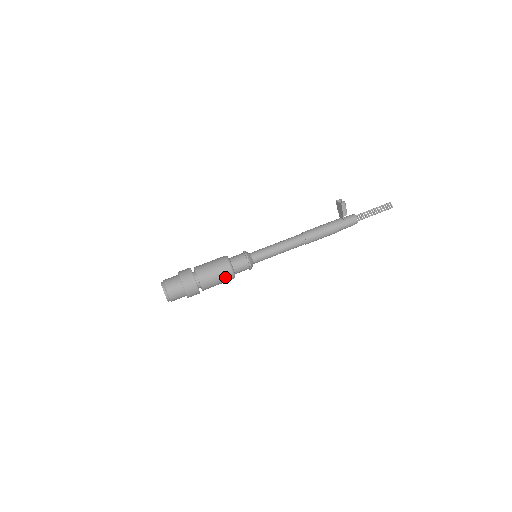
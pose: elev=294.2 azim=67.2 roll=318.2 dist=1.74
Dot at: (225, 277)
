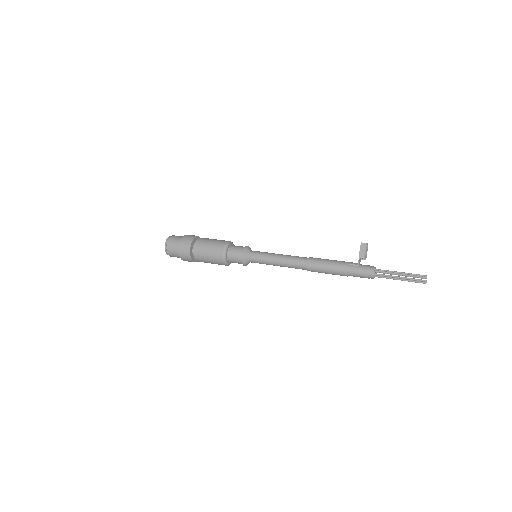
Dot at: (216, 253)
